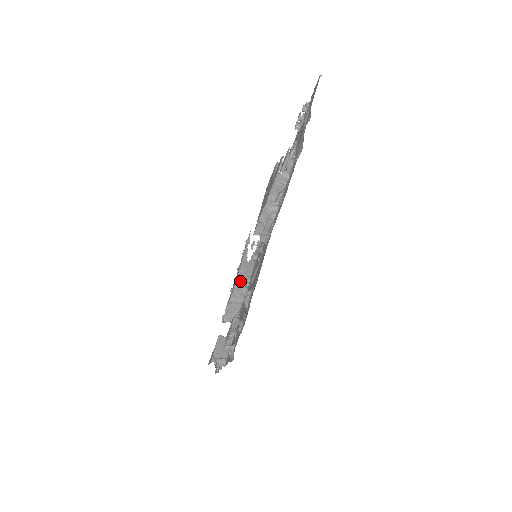
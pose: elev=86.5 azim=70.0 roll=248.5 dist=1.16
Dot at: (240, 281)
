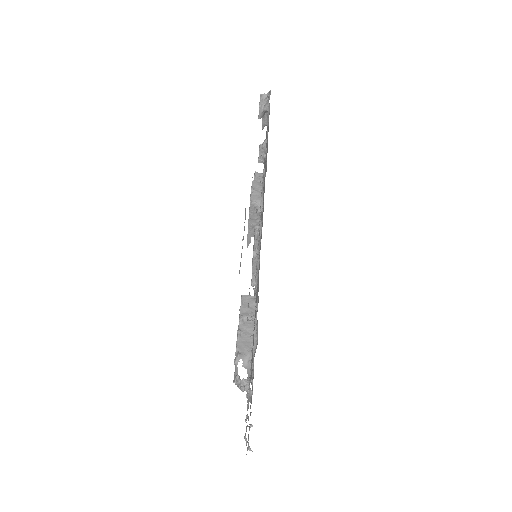
Dot at: occluded
